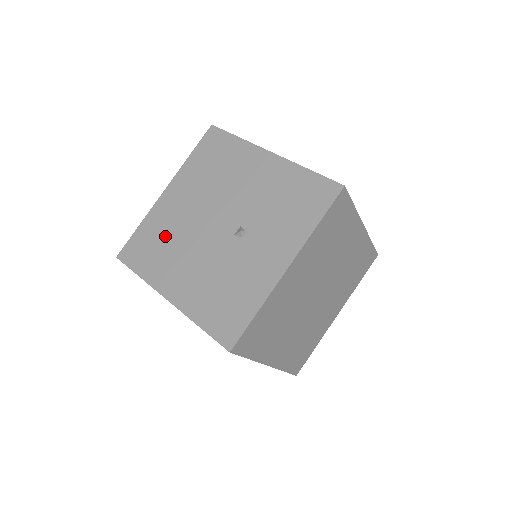
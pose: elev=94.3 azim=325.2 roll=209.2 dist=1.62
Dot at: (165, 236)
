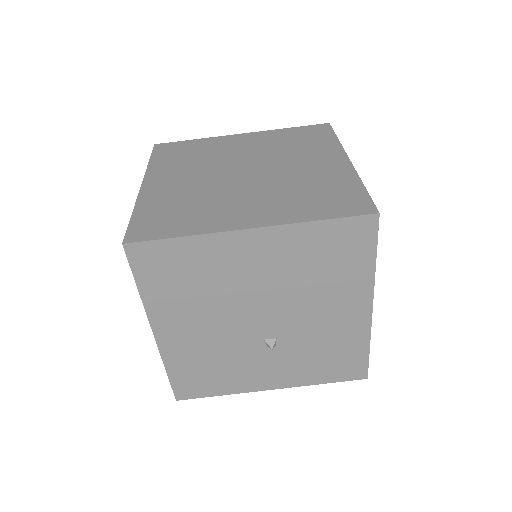
Dot at: (203, 280)
